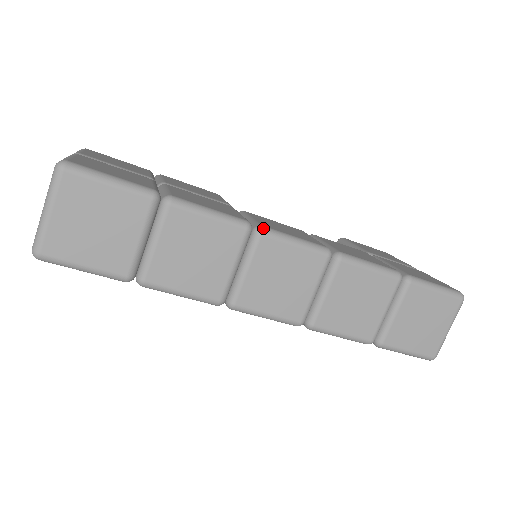
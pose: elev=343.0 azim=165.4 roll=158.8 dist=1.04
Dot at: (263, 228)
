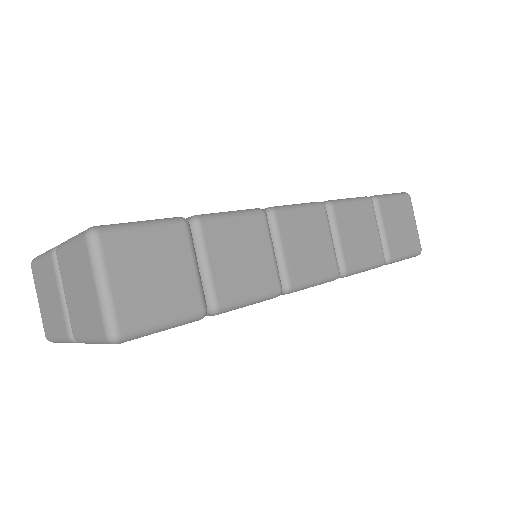
Dot at: (272, 208)
